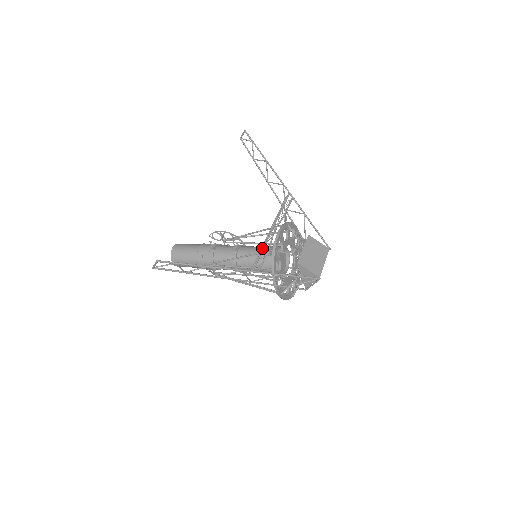
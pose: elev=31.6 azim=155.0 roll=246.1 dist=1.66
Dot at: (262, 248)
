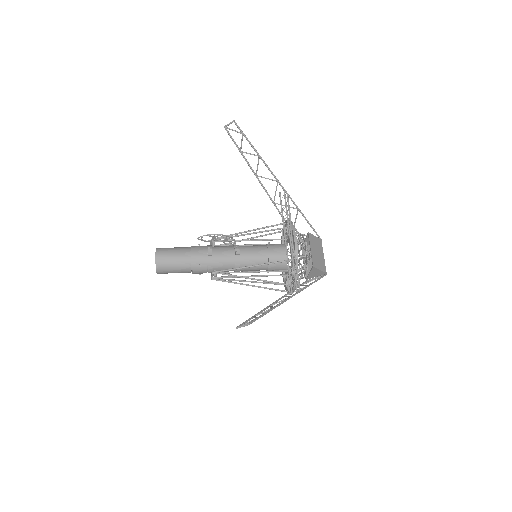
Dot at: occluded
